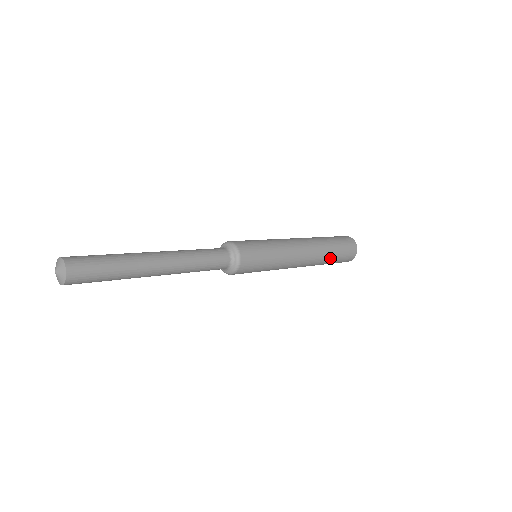
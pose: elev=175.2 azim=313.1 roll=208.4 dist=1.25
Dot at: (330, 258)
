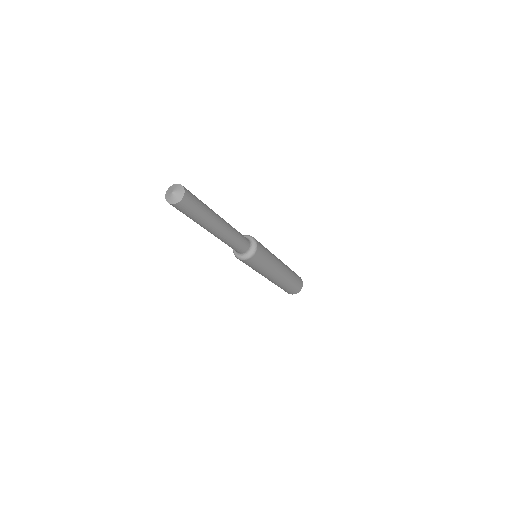
Dot at: (292, 272)
